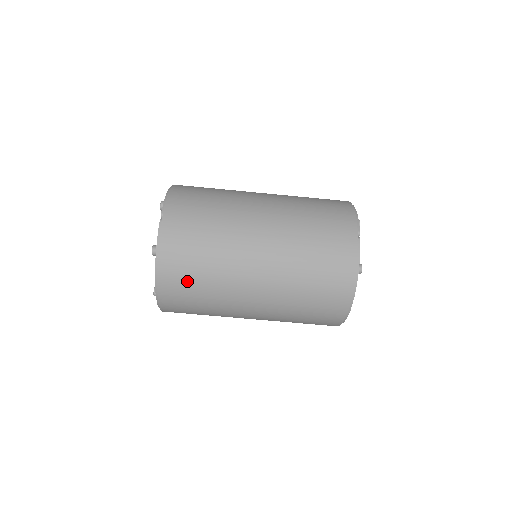
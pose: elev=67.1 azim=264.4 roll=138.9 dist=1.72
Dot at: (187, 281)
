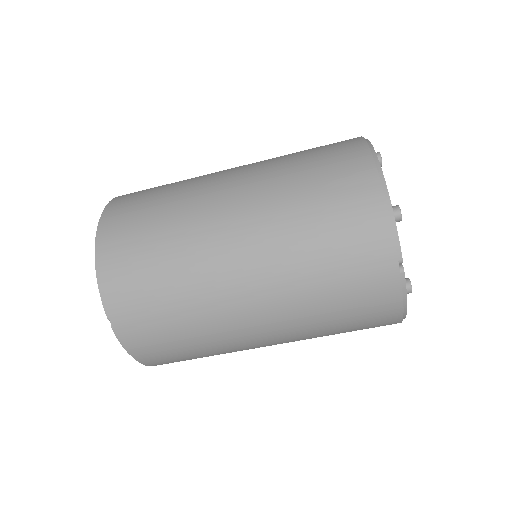
Dot at: (185, 360)
